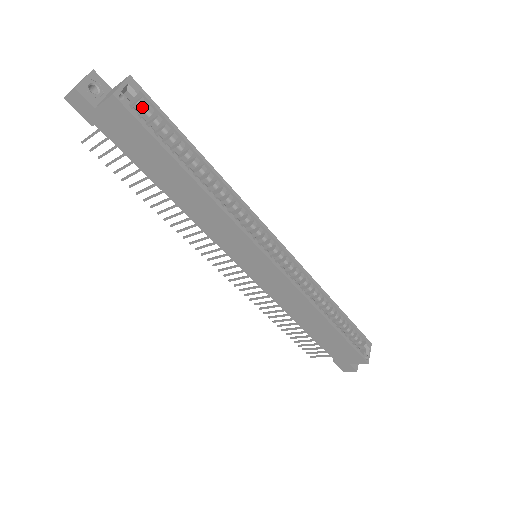
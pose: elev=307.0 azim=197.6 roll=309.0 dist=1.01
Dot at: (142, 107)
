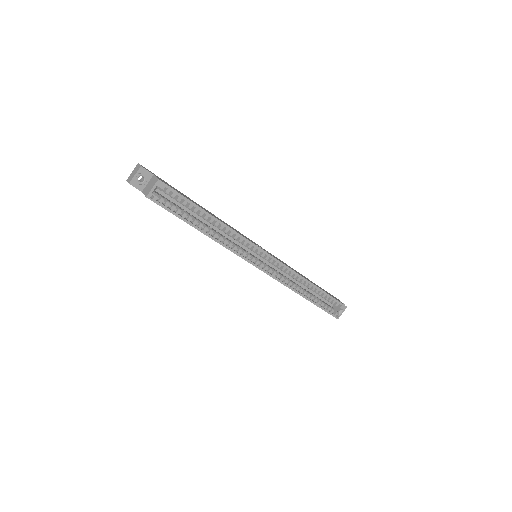
Dot at: occluded
